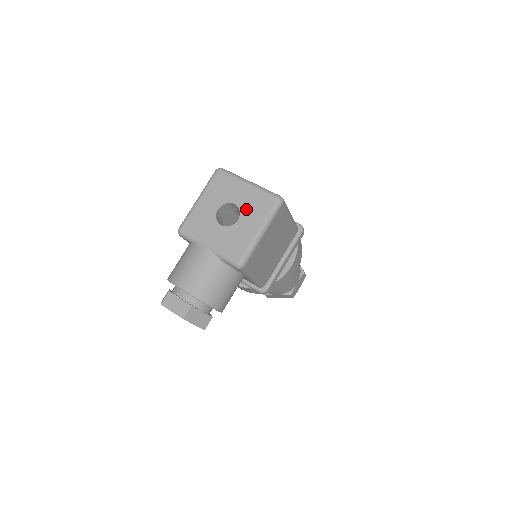
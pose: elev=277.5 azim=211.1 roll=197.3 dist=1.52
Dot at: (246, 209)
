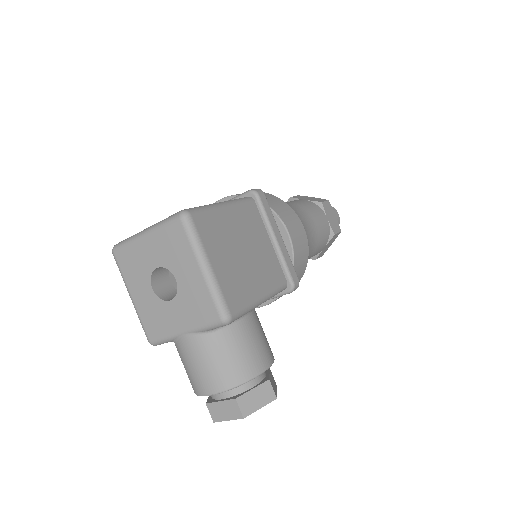
Dot at: (170, 261)
